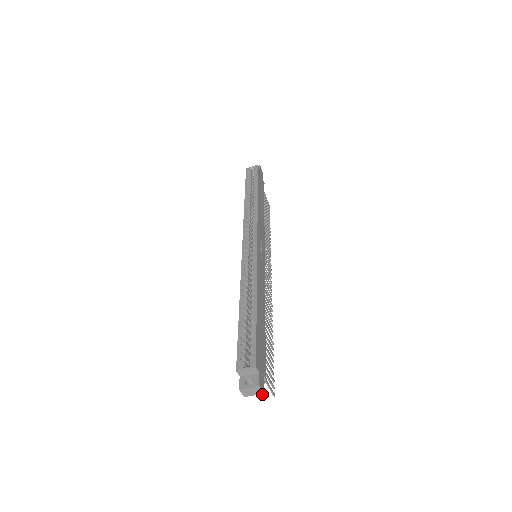
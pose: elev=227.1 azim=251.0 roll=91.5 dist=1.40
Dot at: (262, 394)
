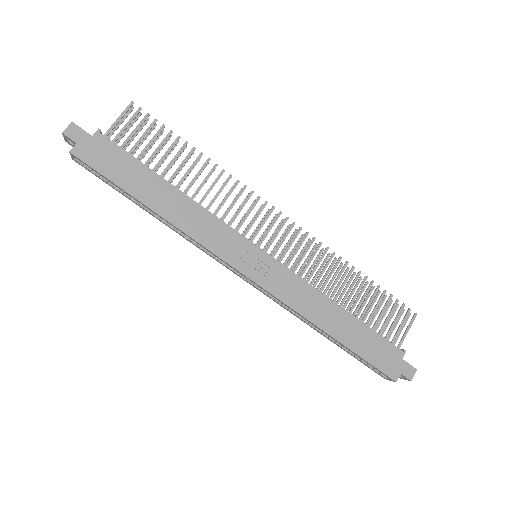
Dot at: (407, 320)
